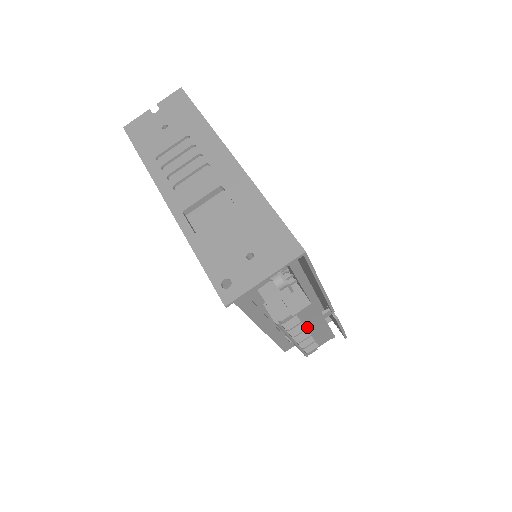
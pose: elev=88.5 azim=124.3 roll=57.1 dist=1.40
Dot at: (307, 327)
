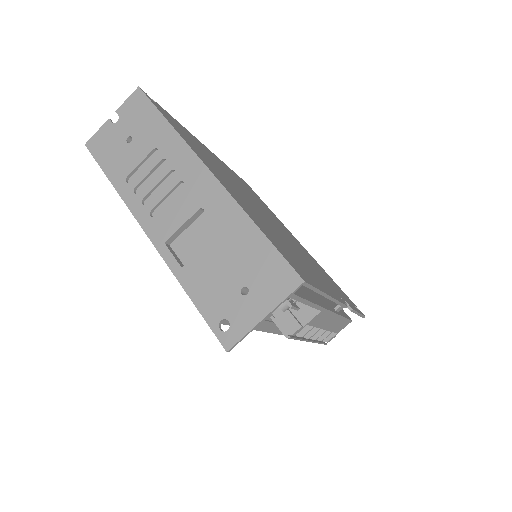
Dot at: (321, 327)
